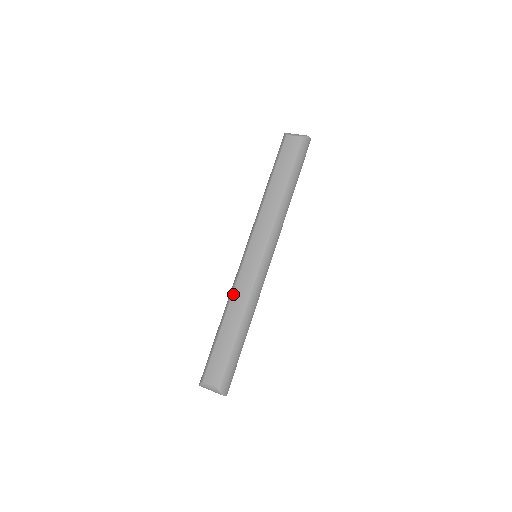
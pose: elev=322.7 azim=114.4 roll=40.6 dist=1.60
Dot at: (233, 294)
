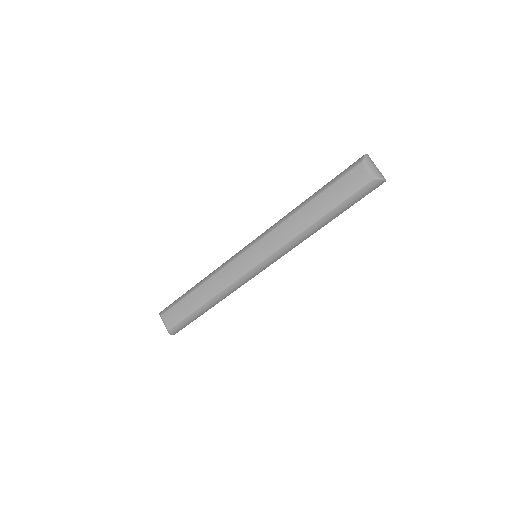
Dot at: (218, 273)
